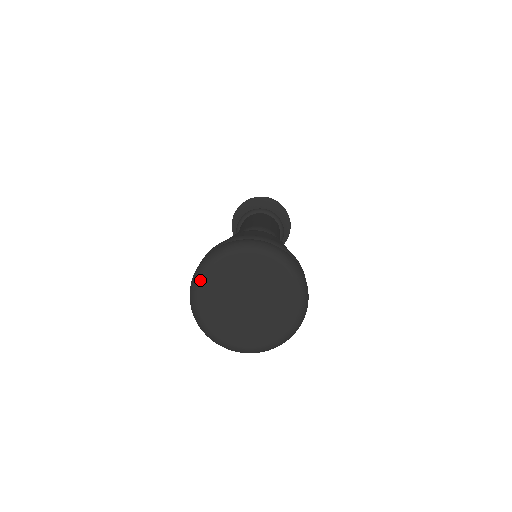
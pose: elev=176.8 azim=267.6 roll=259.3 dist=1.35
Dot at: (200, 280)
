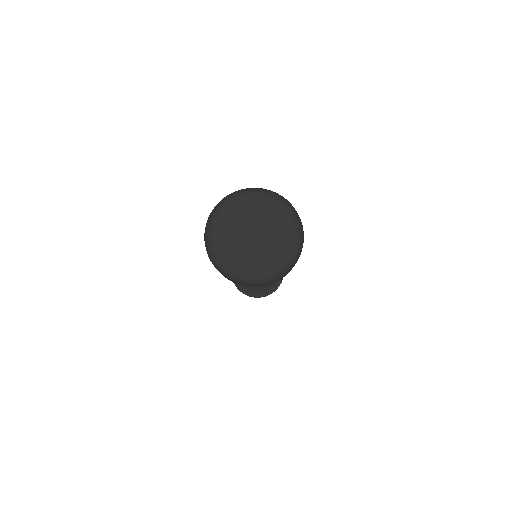
Dot at: (214, 217)
